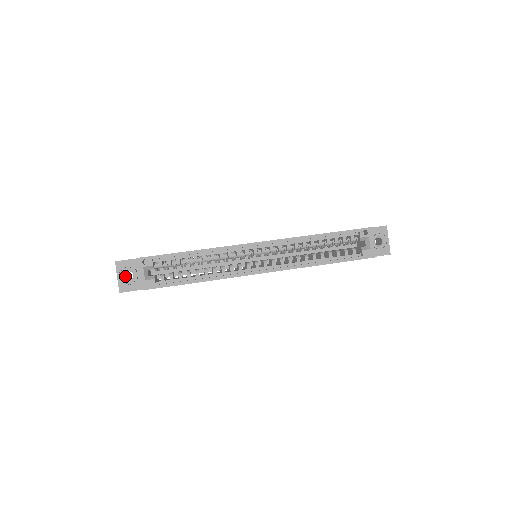
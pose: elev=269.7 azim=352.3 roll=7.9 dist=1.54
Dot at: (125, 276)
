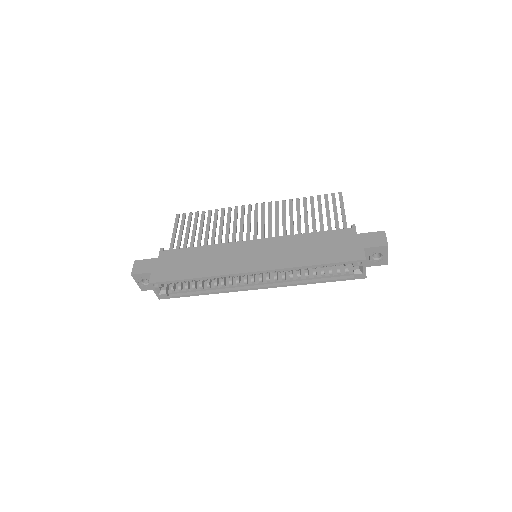
Dot at: occluded
